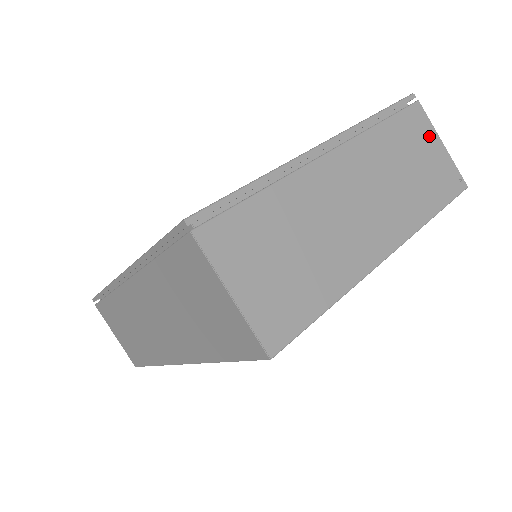
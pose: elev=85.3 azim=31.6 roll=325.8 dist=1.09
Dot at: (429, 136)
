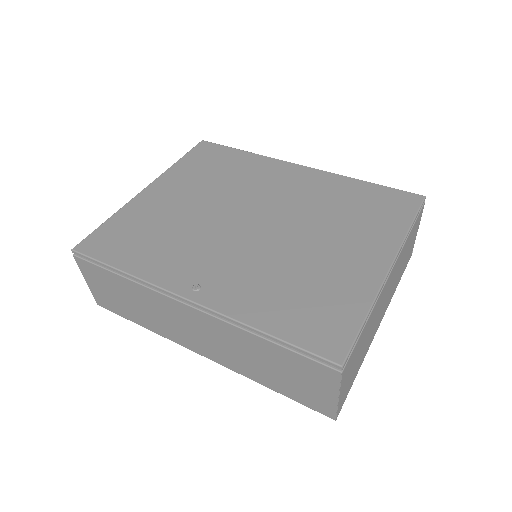
Dot at: (417, 228)
